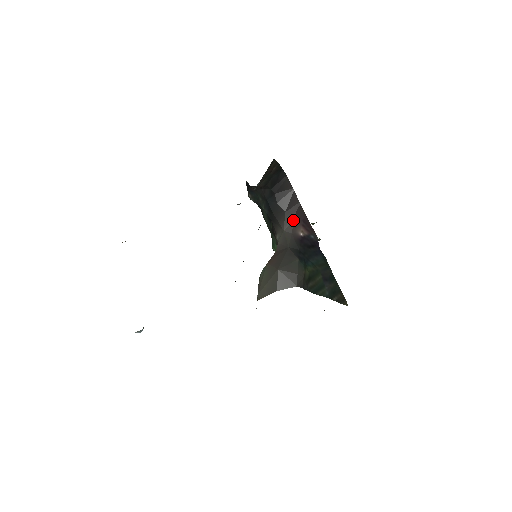
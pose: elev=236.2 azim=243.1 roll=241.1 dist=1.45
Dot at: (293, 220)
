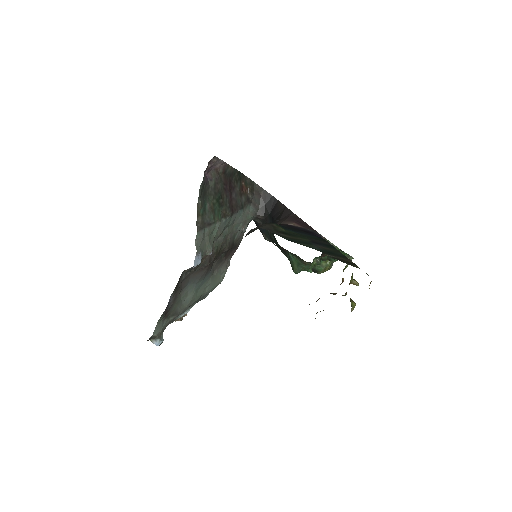
Dot at: (284, 220)
